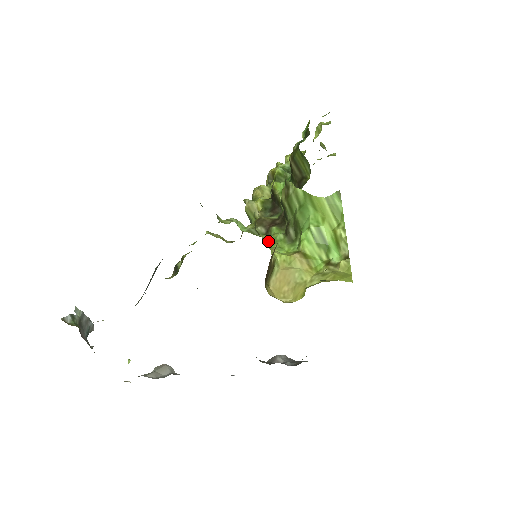
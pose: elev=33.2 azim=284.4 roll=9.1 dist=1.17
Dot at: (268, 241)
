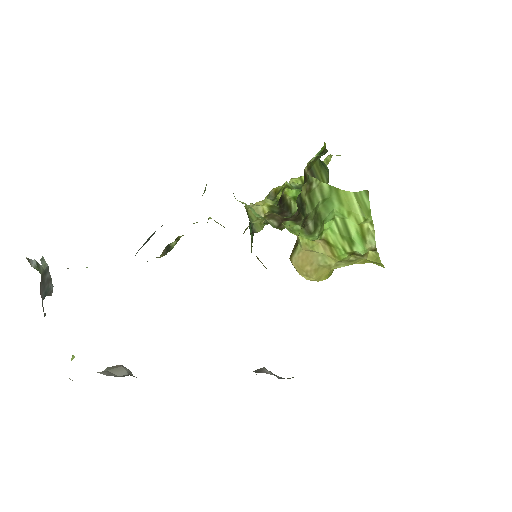
Dot at: (286, 227)
